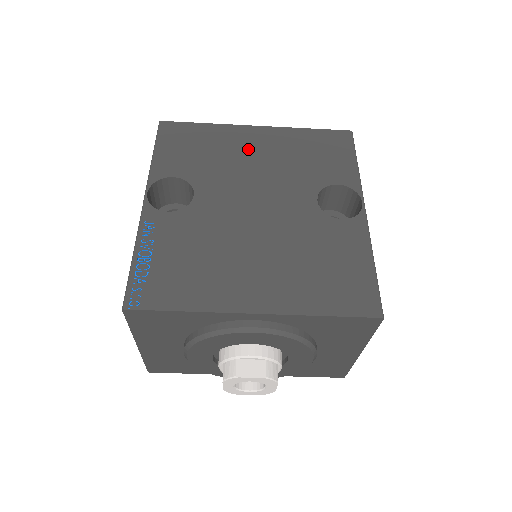
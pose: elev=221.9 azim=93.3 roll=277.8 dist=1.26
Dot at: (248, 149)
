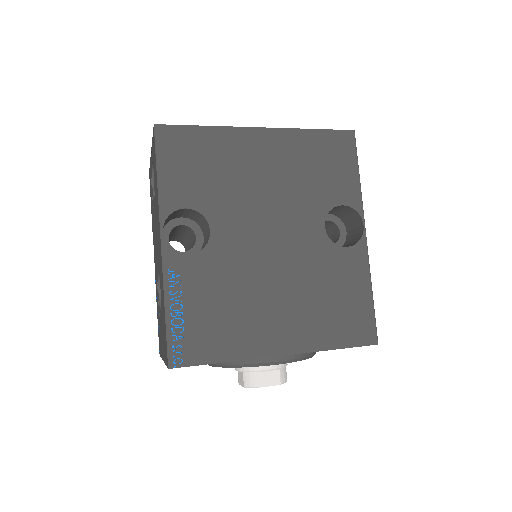
Dot at: (256, 163)
